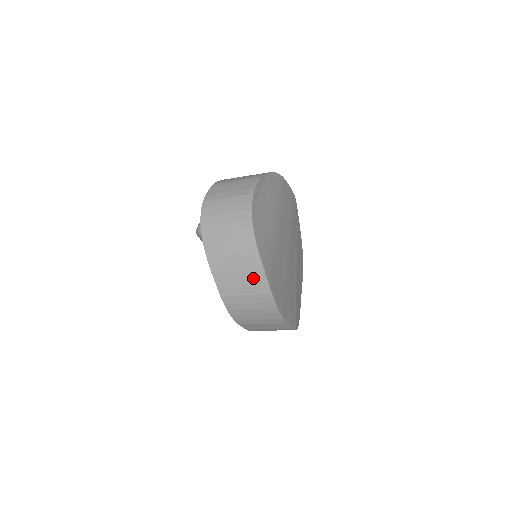
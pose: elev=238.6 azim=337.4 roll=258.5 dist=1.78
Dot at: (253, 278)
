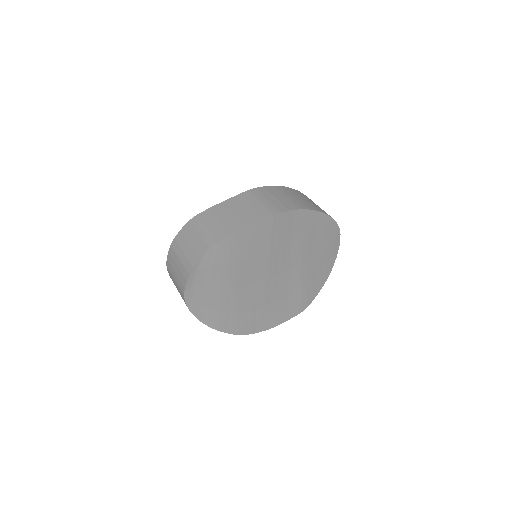
Dot at: occluded
